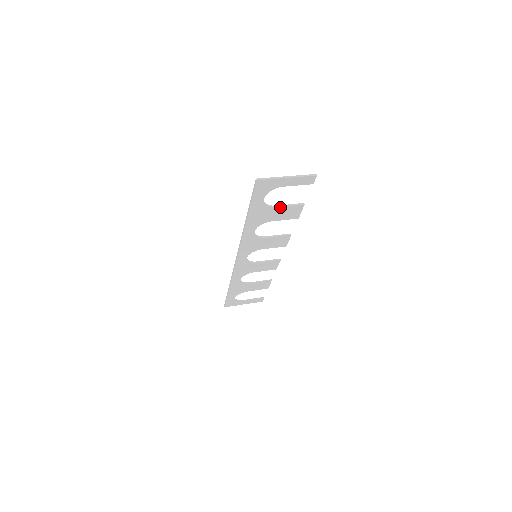
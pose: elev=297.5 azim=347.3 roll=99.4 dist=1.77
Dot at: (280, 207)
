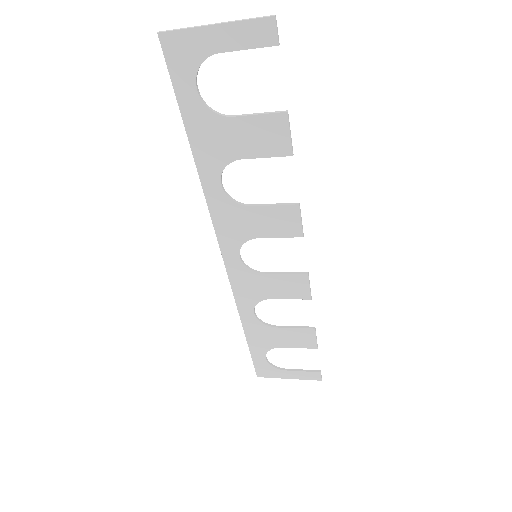
Dot at: (240, 118)
